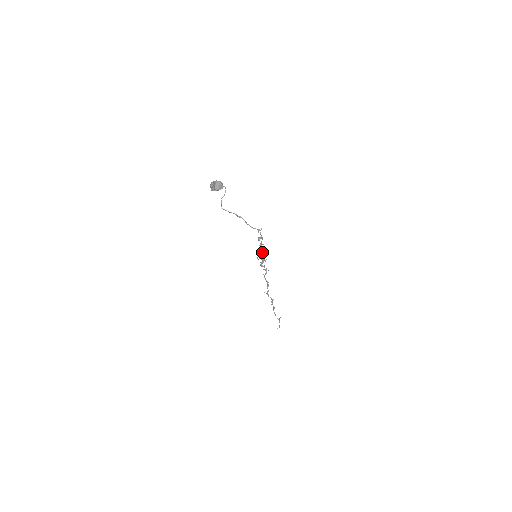
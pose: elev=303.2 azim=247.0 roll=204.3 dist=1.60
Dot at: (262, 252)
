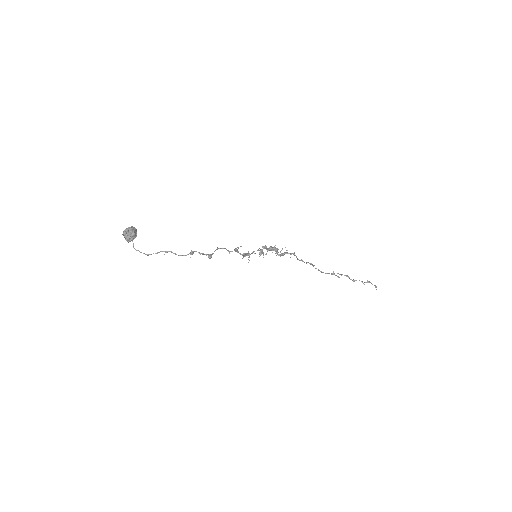
Dot at: (262, 246)
